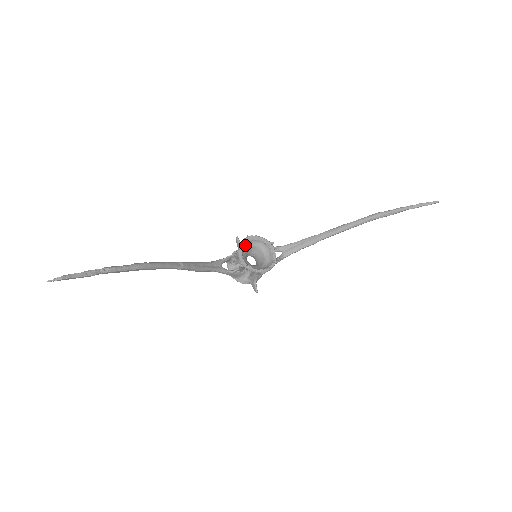
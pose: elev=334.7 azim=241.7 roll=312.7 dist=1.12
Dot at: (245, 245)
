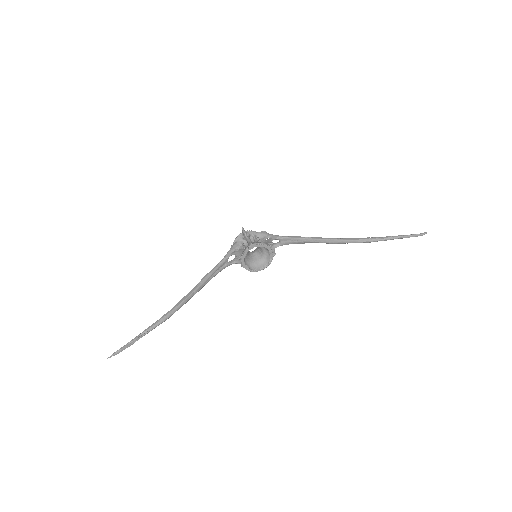
Dot at: (248, 250)
